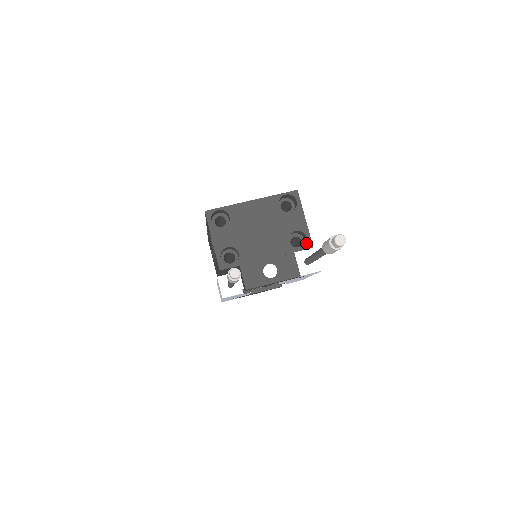
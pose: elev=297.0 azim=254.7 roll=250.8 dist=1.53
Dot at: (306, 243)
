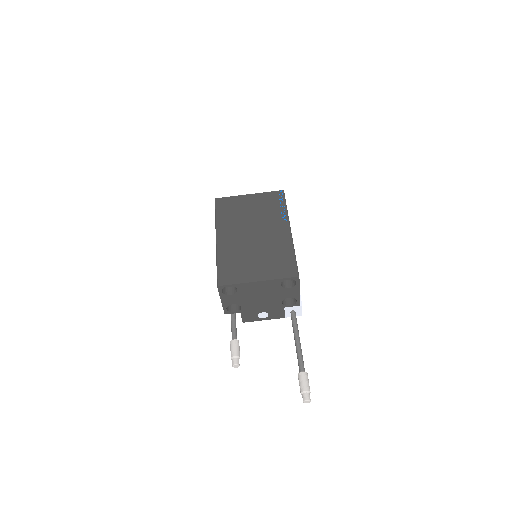
Dot at: (295, 304)
